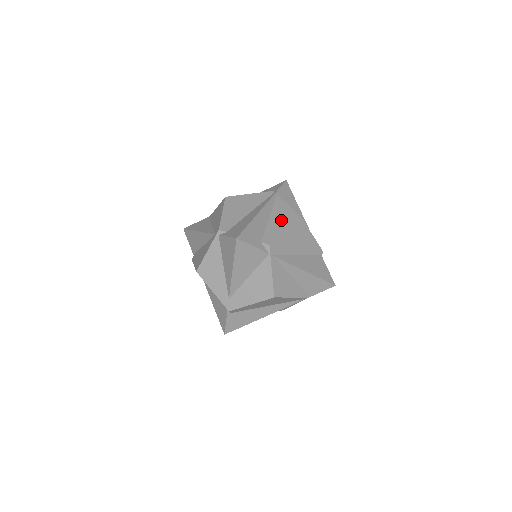
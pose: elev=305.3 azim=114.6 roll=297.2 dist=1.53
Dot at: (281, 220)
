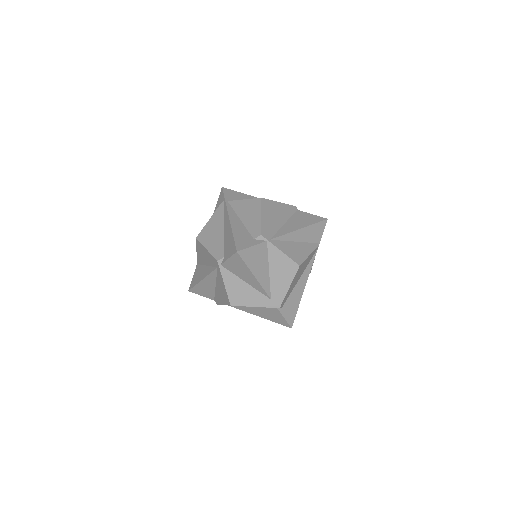
Dot at: (250, 213)
